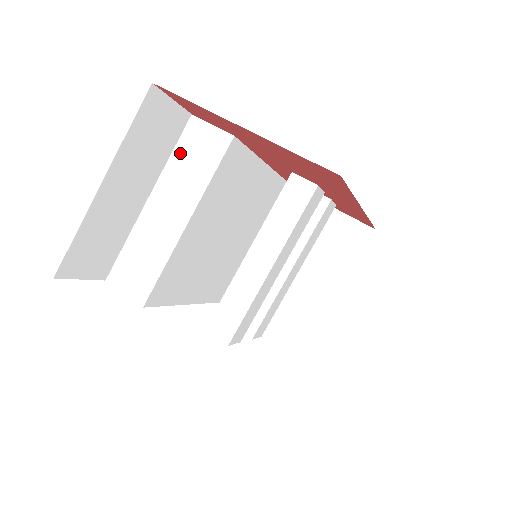
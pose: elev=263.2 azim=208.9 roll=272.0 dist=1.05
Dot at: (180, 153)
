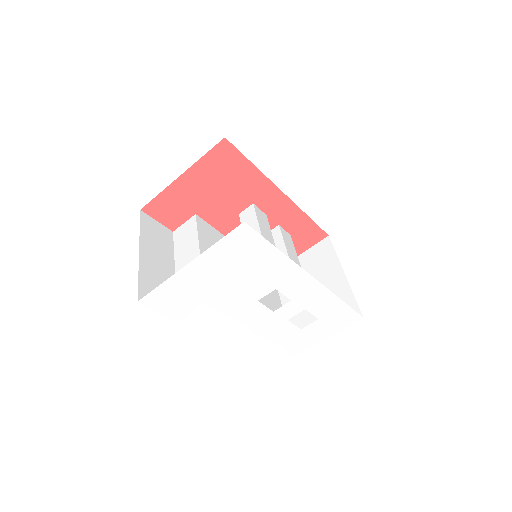
Dot at: (178, 245)
